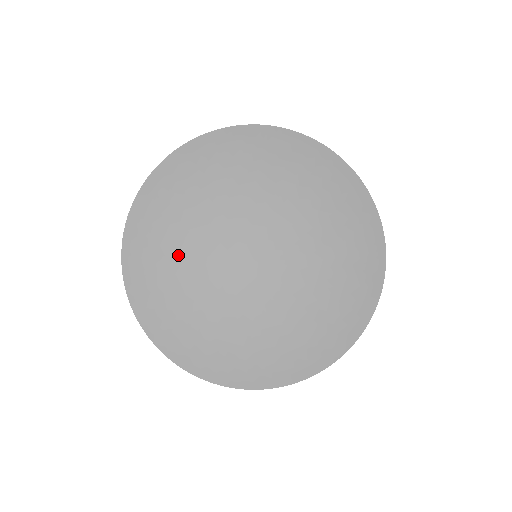
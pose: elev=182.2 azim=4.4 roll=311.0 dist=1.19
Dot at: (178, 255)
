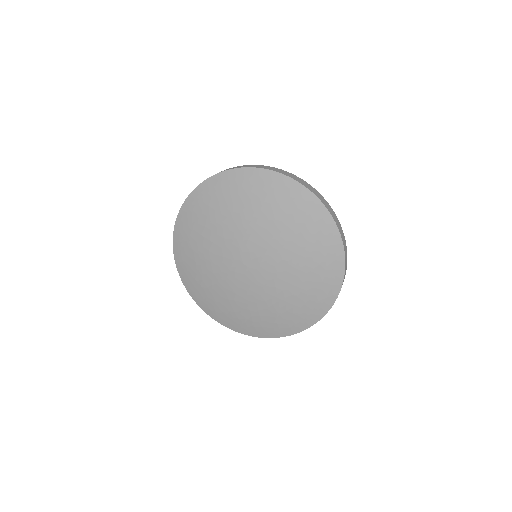
Dot at: (208, 277)
